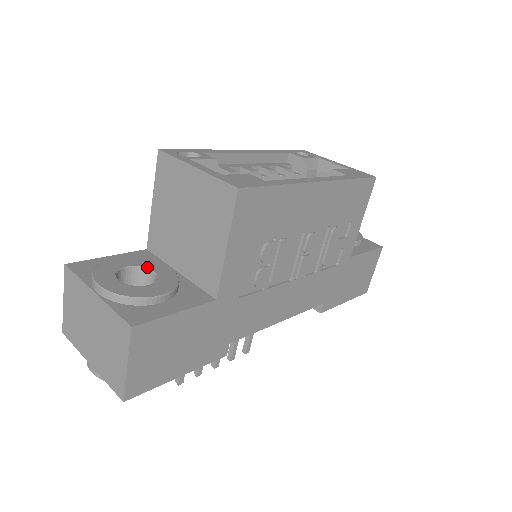
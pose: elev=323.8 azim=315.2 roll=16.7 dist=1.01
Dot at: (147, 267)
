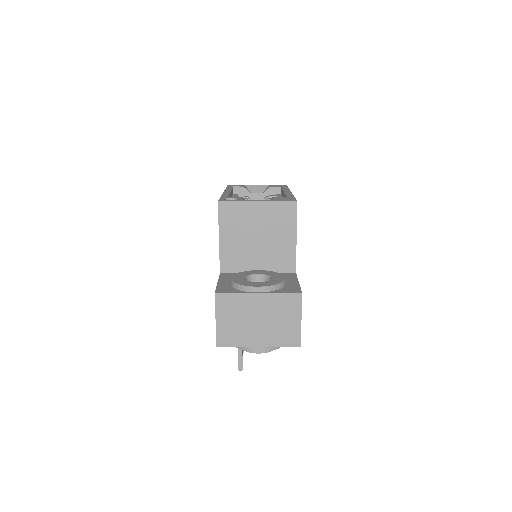
Dot at: (251, 274)
